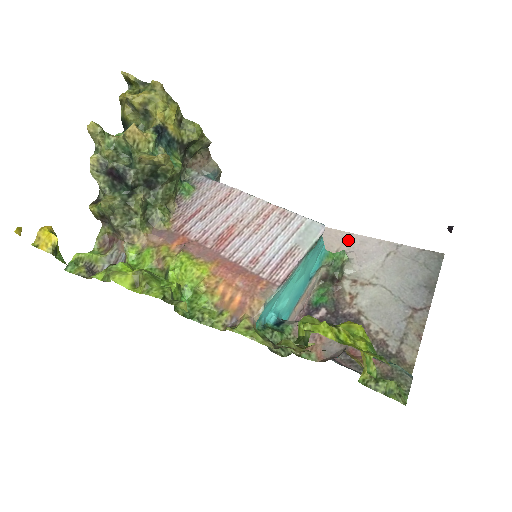
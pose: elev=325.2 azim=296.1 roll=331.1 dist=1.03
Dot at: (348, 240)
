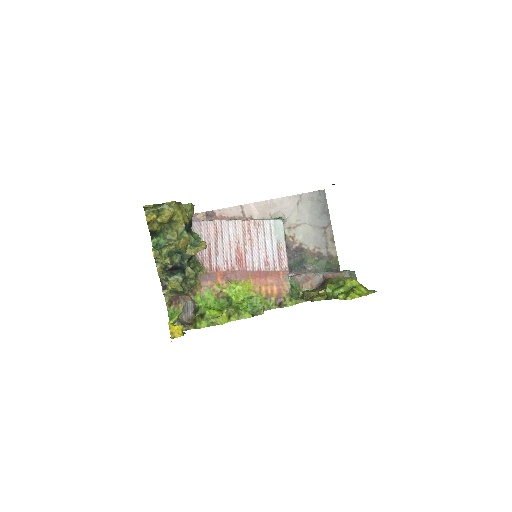
Dot at: (272, 205)
